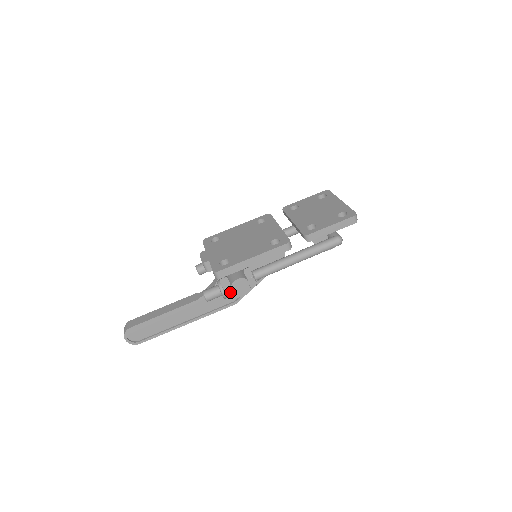
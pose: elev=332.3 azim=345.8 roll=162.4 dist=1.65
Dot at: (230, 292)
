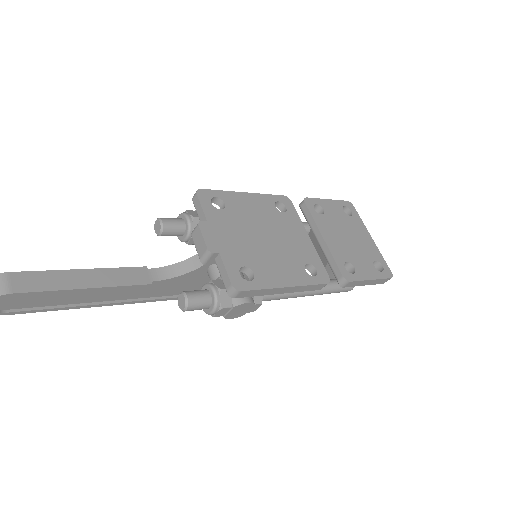
Dot at: (223, 312)
